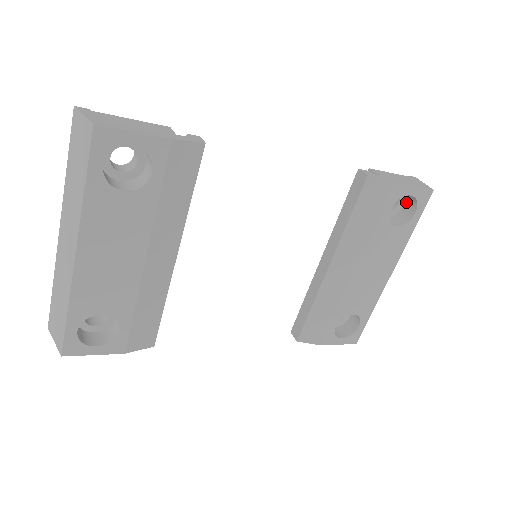
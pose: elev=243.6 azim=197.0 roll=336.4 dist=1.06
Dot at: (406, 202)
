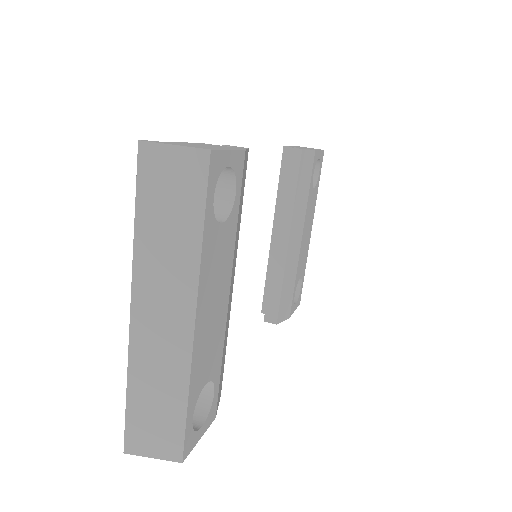
Dot at: occluded
